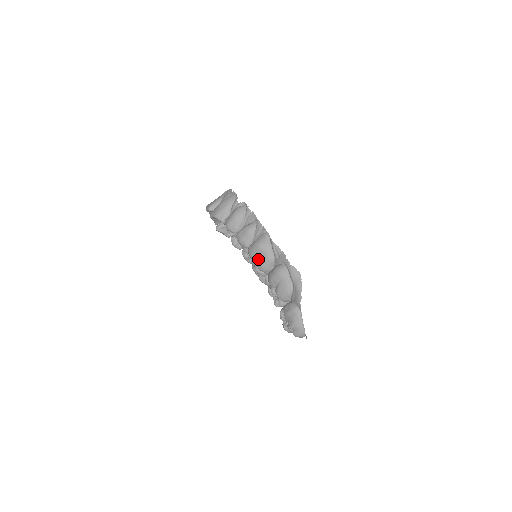
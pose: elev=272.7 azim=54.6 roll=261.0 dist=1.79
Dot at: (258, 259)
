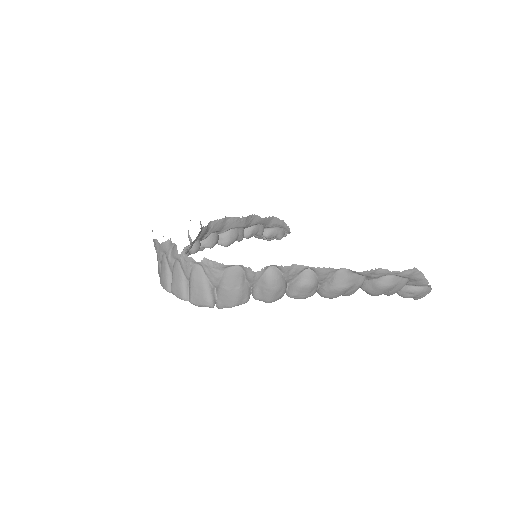
Dot at: (347, 294)
